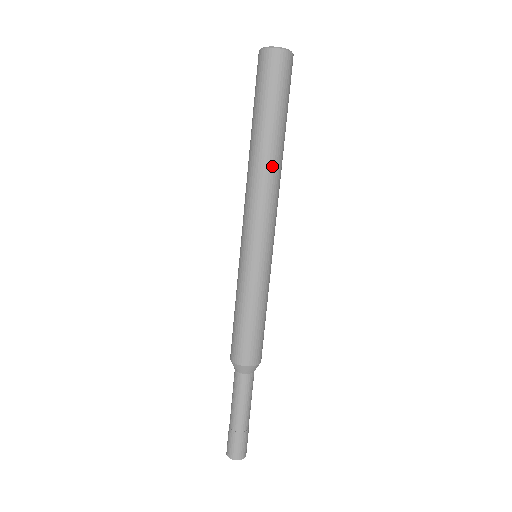
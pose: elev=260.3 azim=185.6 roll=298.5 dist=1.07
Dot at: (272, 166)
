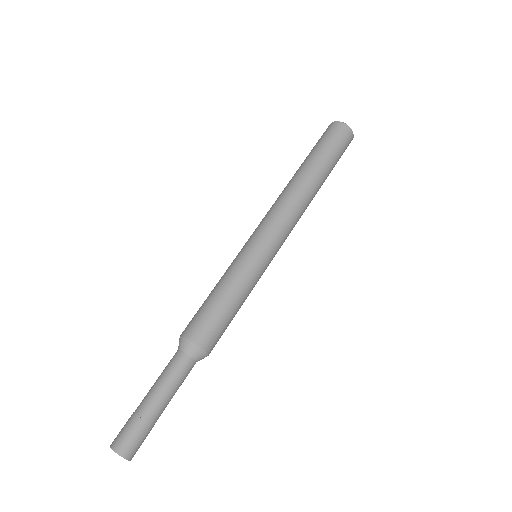
Dot at: (298, 185)
